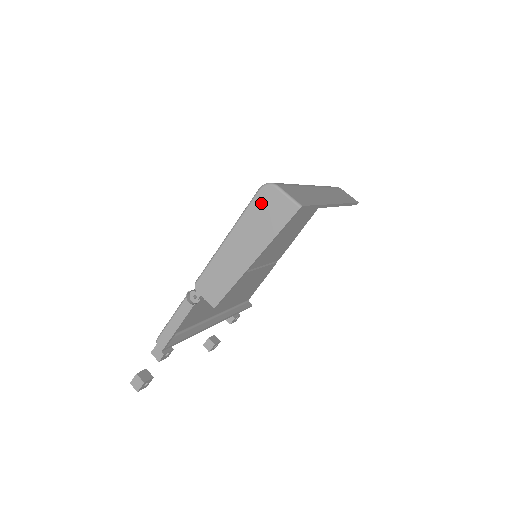
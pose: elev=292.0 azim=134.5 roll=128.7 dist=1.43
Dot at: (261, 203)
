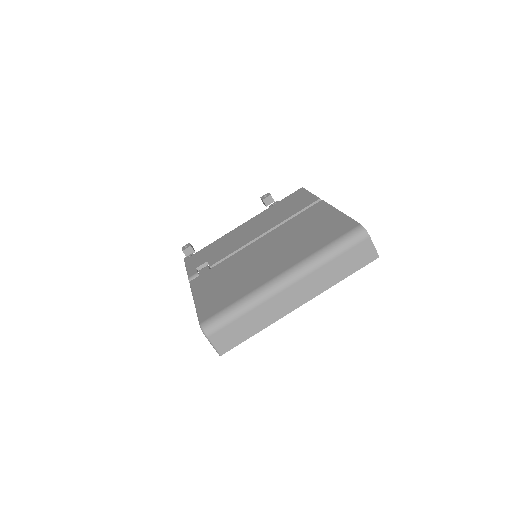
Dot at: occluded
